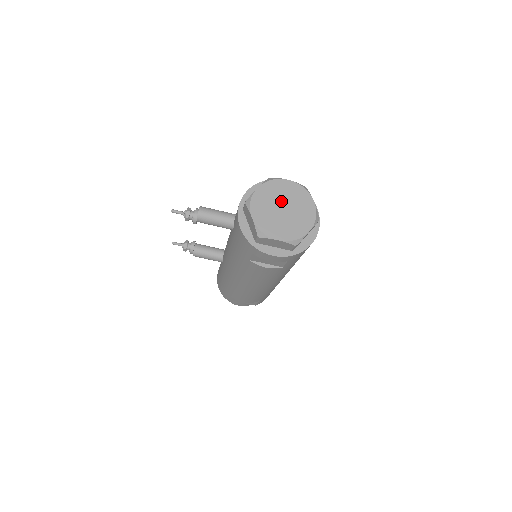
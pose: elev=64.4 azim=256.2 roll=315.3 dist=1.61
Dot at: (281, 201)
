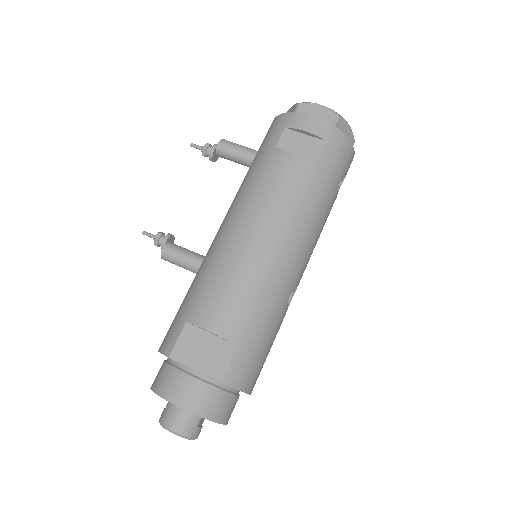
Dot at: occluded
